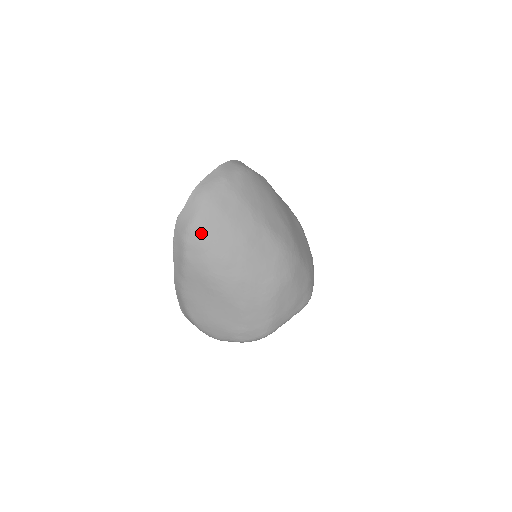
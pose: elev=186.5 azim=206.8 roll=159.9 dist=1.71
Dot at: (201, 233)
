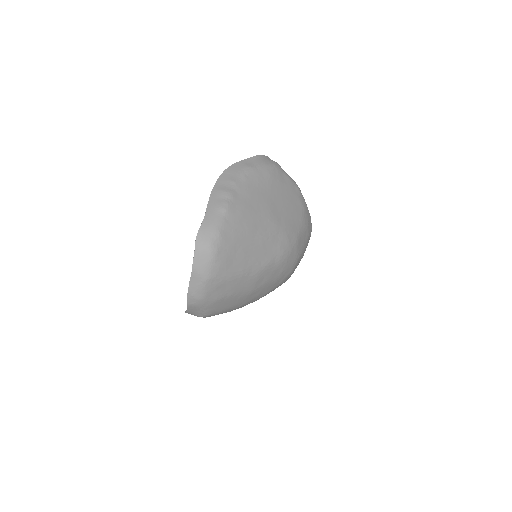
Dot at: (215, 314)
